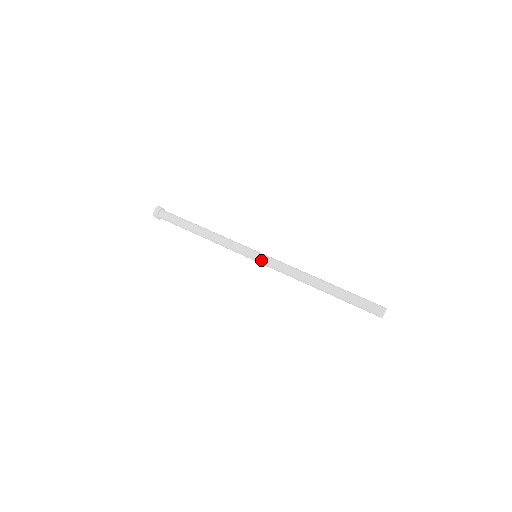
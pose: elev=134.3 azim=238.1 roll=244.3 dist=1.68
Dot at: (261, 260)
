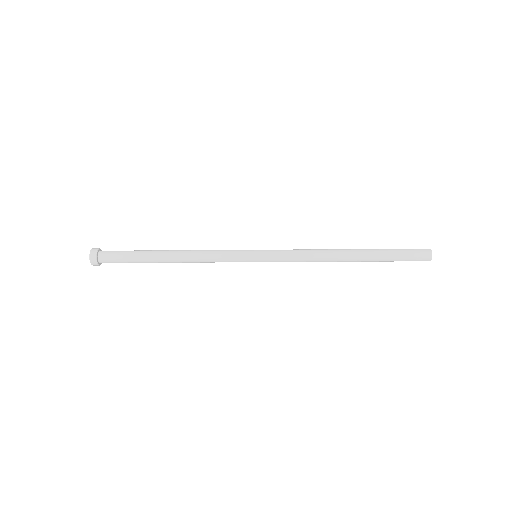
Dot at: (267, 255)
